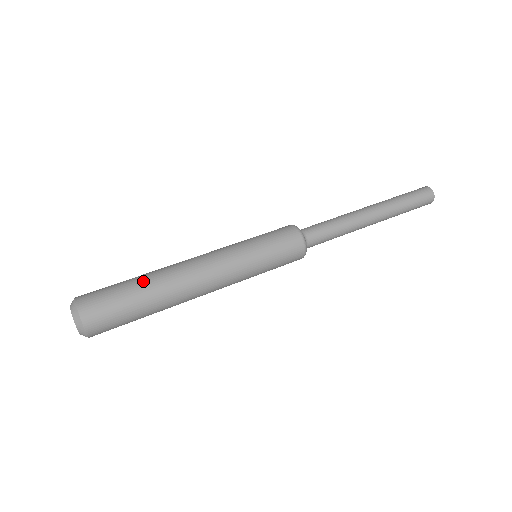
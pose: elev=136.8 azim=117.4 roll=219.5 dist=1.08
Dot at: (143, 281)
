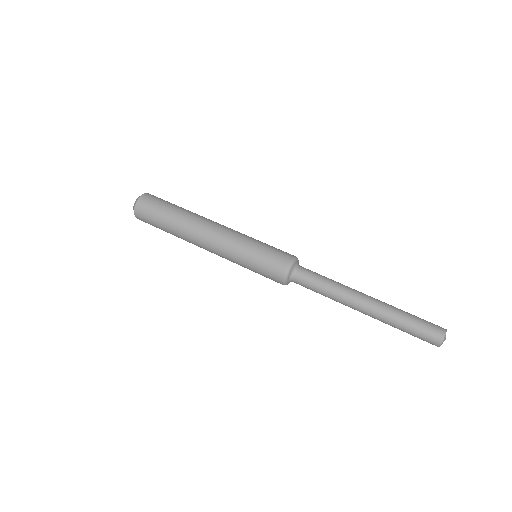
Dot at: (180, 210)
